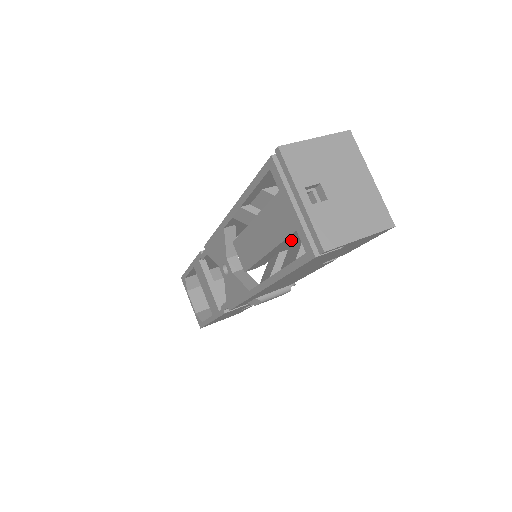
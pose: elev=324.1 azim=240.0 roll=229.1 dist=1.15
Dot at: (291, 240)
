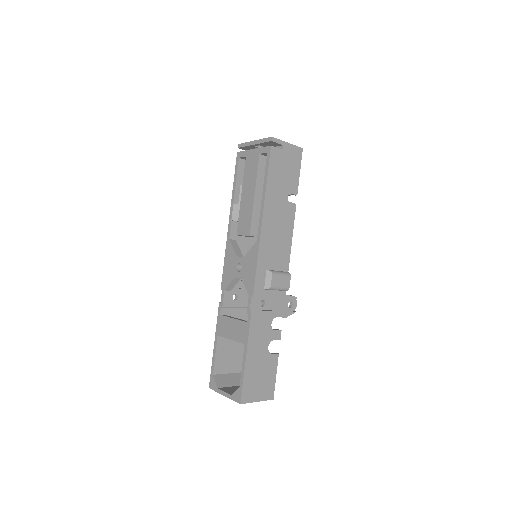
Dot at: (262, 178)
